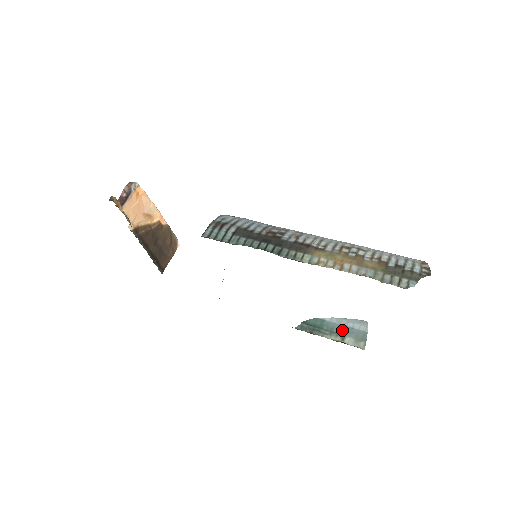
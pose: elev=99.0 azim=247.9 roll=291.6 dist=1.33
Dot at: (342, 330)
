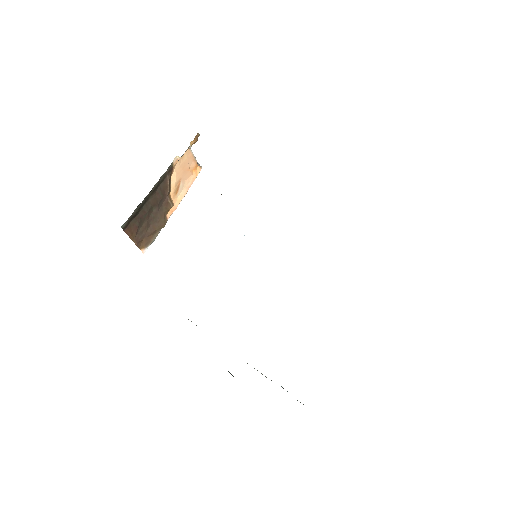
Dot at: occluded
